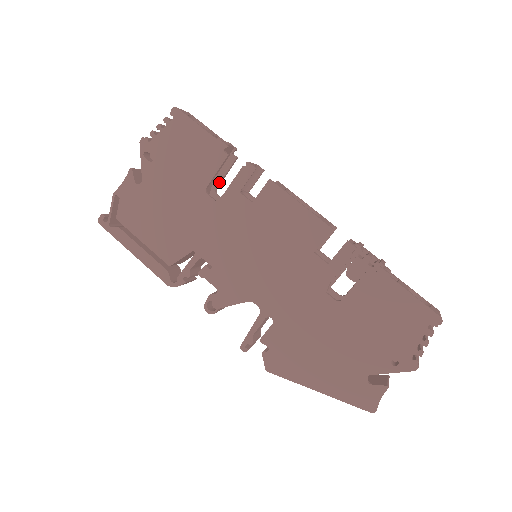
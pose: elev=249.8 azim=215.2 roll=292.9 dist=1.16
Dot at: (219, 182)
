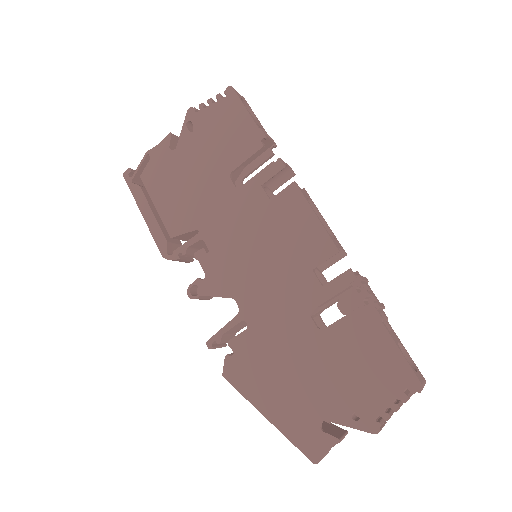
Dot at: (248, 173)
